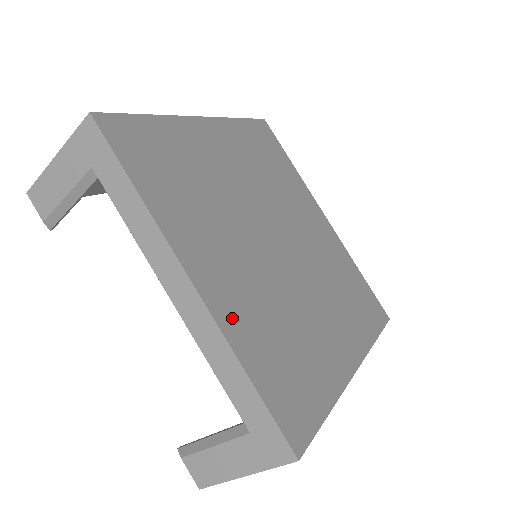
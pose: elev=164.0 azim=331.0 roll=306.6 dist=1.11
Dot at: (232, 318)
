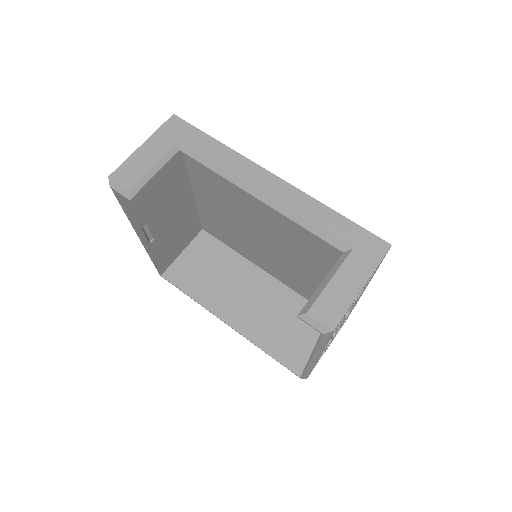
Dot at: occluded
